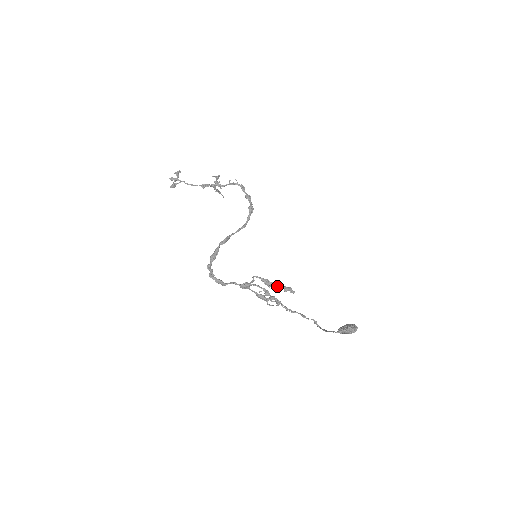
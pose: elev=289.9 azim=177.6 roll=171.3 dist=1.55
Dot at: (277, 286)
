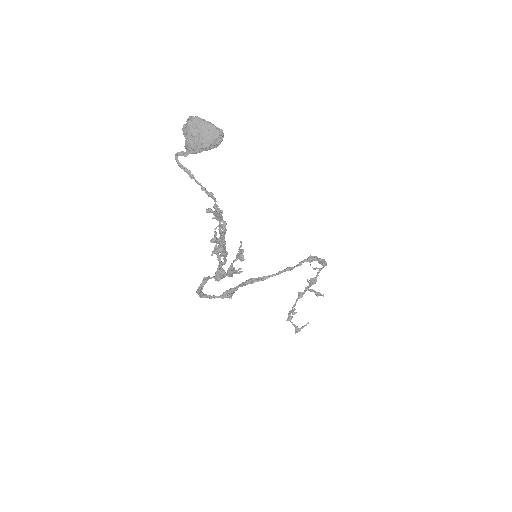
Dot at: occluded
